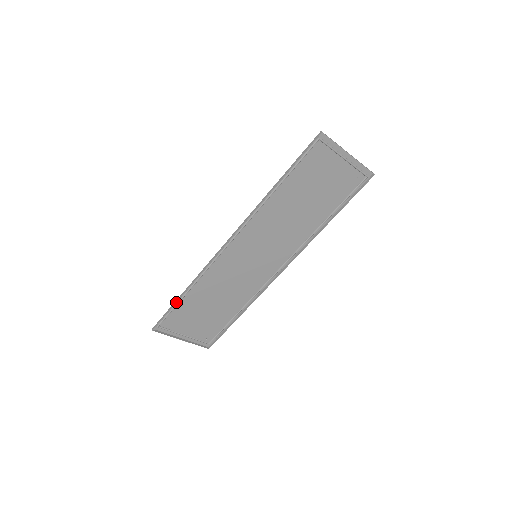
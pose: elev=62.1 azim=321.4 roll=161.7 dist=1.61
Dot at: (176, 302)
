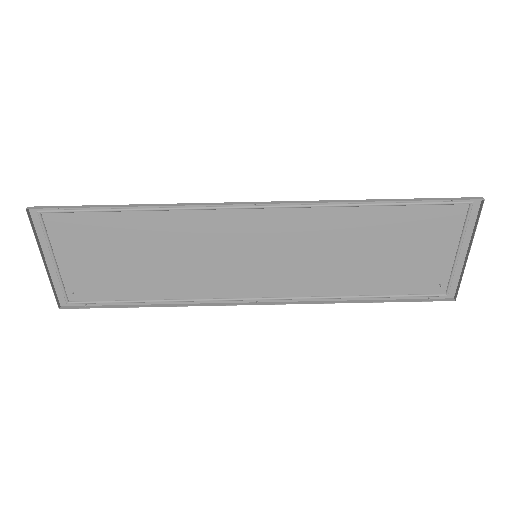
Dot at: (105, 206)
